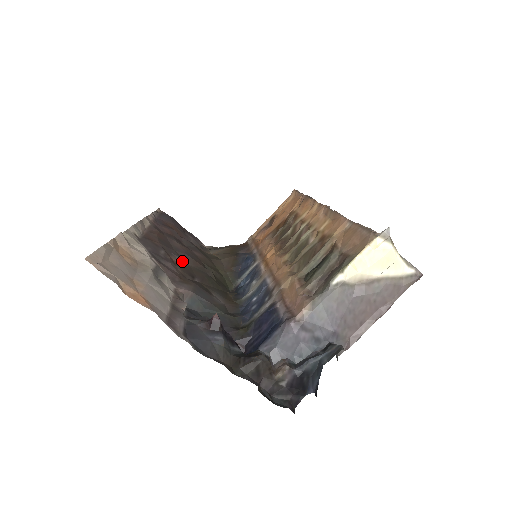
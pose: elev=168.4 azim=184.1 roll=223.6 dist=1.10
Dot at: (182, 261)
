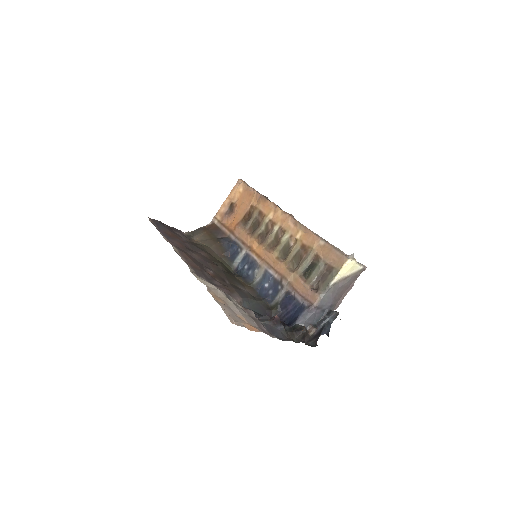
Dot at: (211, 271)
